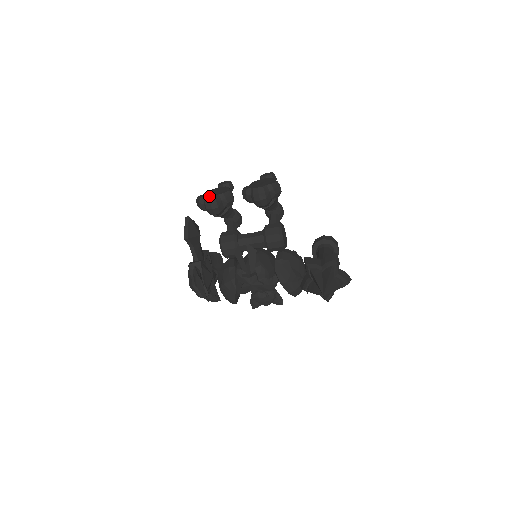
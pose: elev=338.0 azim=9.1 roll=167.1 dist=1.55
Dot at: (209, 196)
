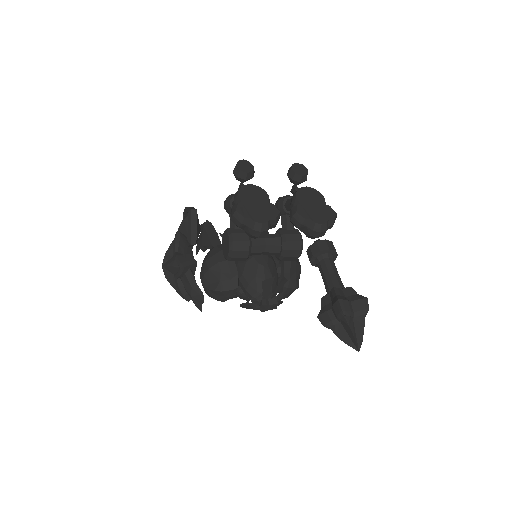
Dot at: (260, 222)
